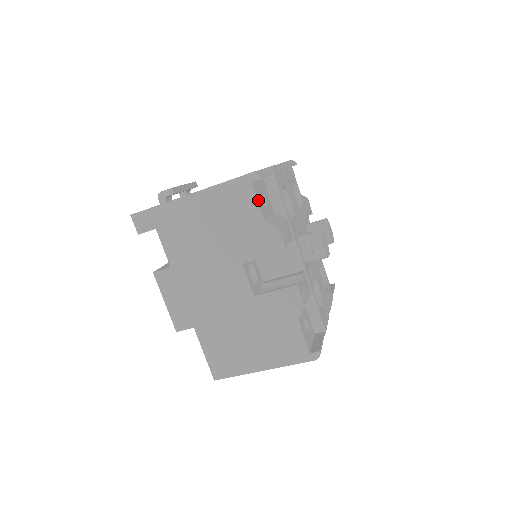
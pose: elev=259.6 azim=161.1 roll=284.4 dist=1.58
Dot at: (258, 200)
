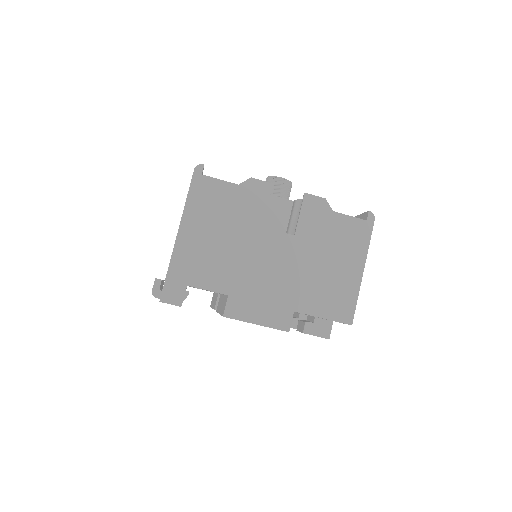
Dot at: (219, 180)
